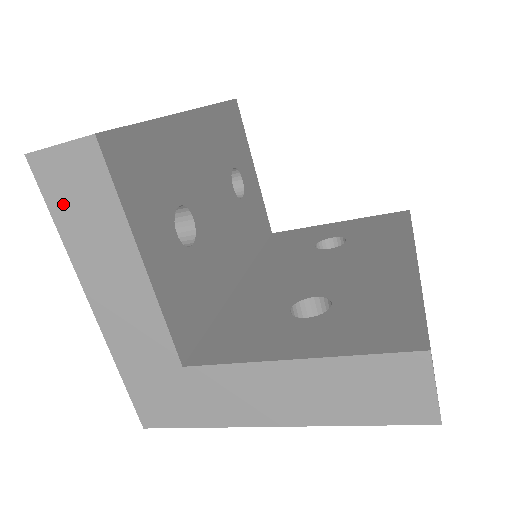
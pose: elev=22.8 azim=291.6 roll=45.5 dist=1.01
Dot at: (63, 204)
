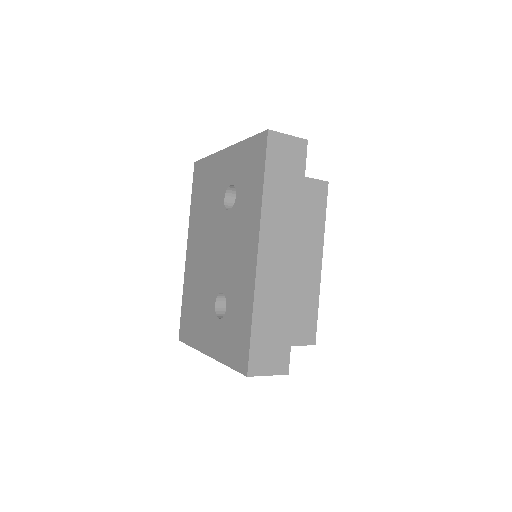
Dot at: occluded
